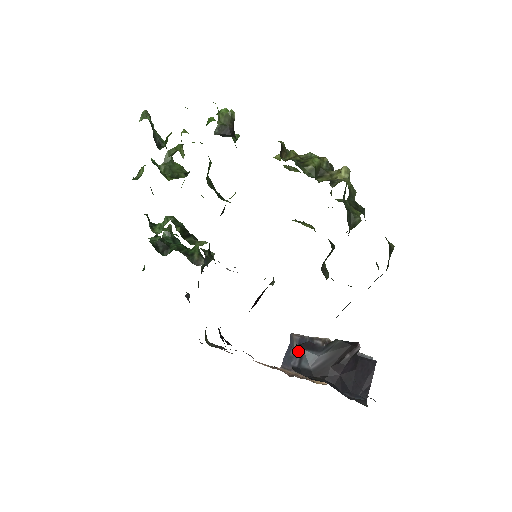
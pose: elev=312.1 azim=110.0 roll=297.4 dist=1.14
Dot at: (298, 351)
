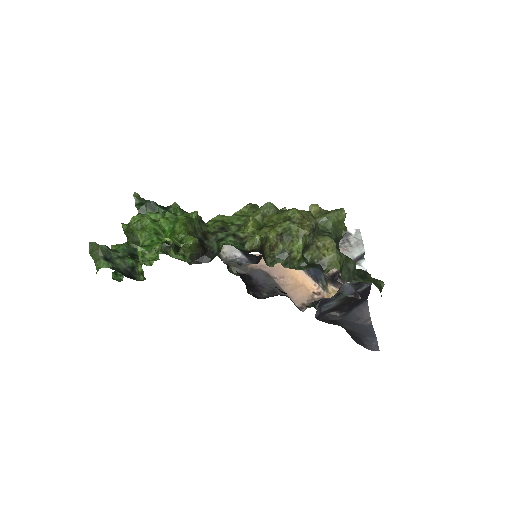
Dot at: (317, 310)
